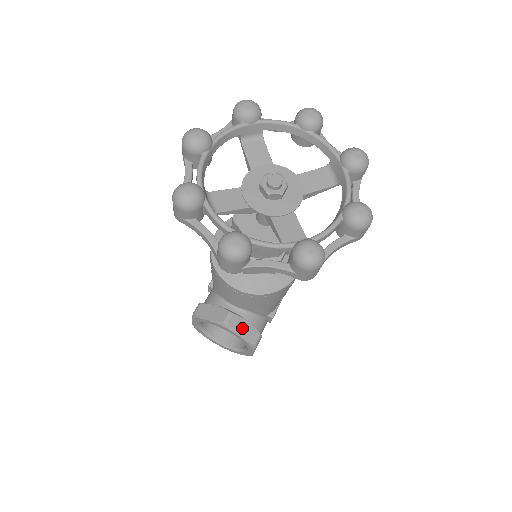
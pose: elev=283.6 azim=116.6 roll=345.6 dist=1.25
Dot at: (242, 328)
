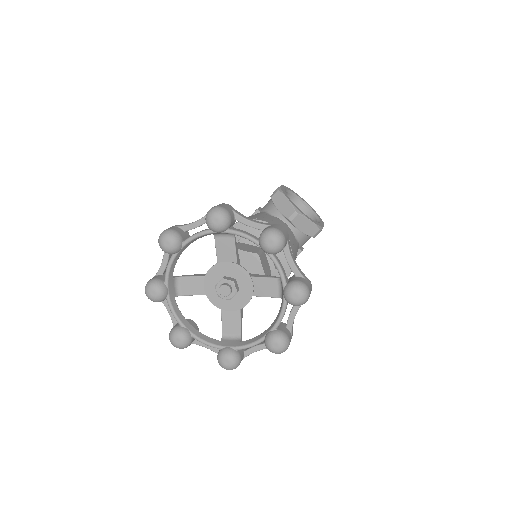
Dot at: occluded
